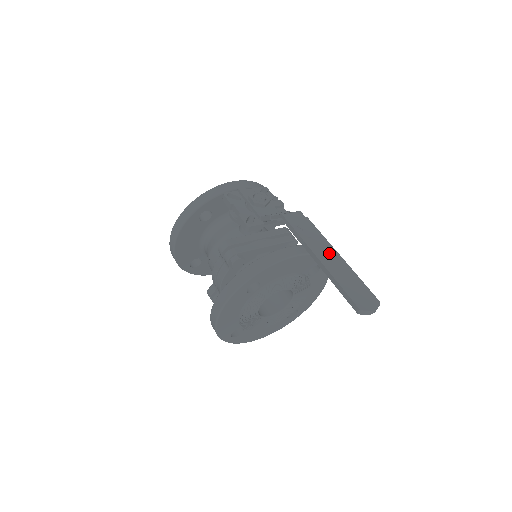
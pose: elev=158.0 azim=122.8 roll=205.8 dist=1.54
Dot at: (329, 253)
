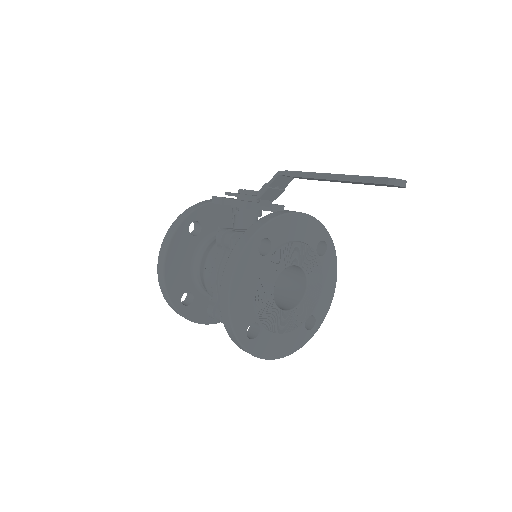
Dot at: occluded
